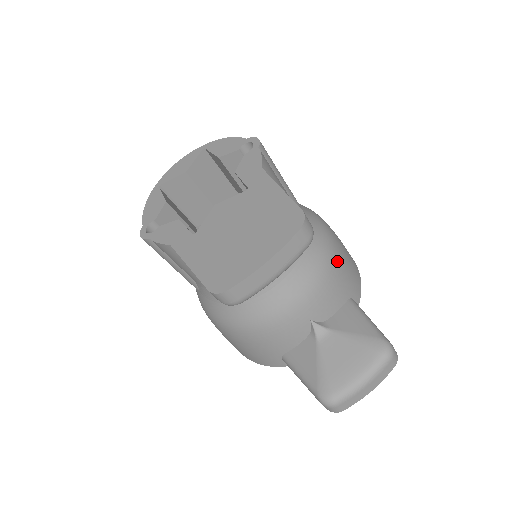
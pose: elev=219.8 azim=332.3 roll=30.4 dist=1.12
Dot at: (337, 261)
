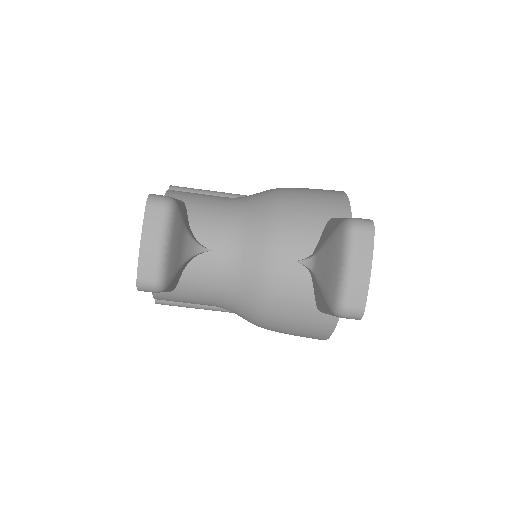
Dot at: (289, 203)
